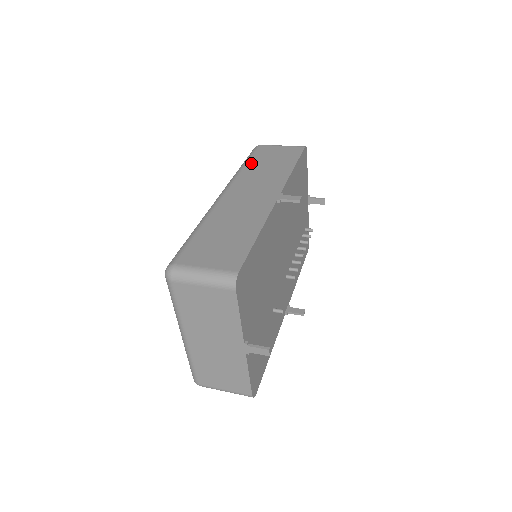
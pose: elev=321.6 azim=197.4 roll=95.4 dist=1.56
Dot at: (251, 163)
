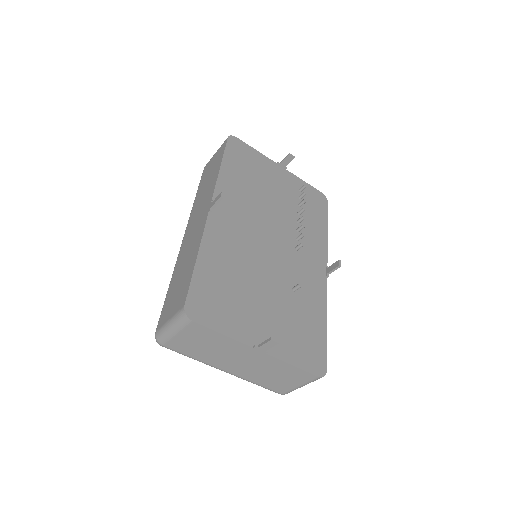
Dot at: (198, 191)
